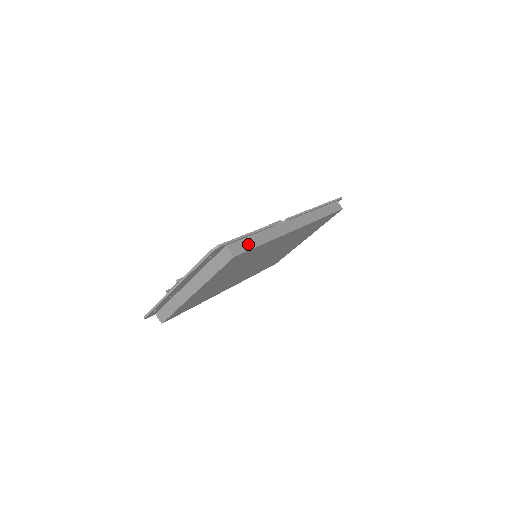
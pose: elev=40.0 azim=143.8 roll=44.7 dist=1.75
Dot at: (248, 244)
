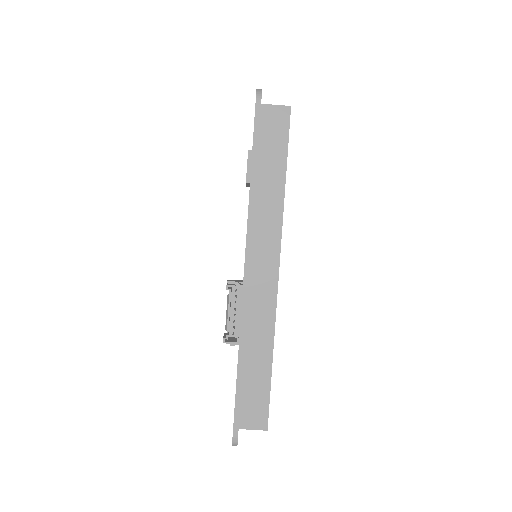
Dot at: occluded
